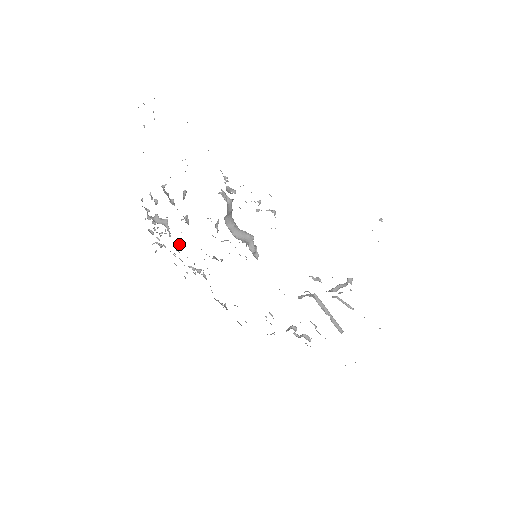
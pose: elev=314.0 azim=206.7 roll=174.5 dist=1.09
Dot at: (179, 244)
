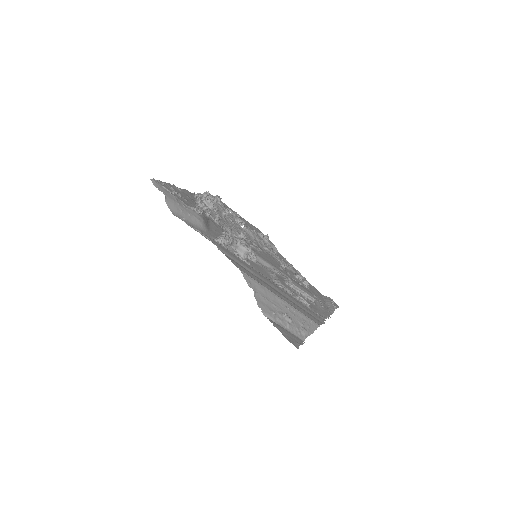
Dot at: (226, 211)
